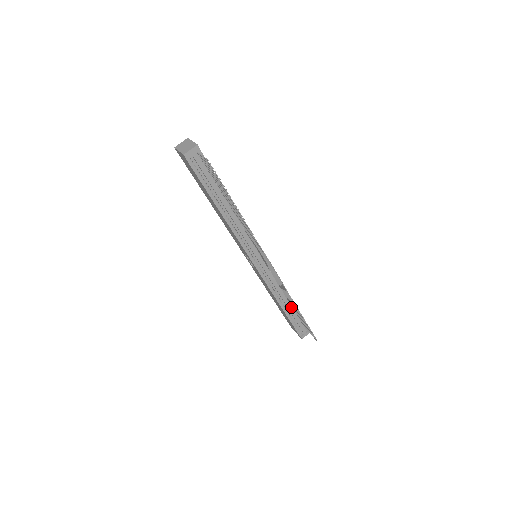
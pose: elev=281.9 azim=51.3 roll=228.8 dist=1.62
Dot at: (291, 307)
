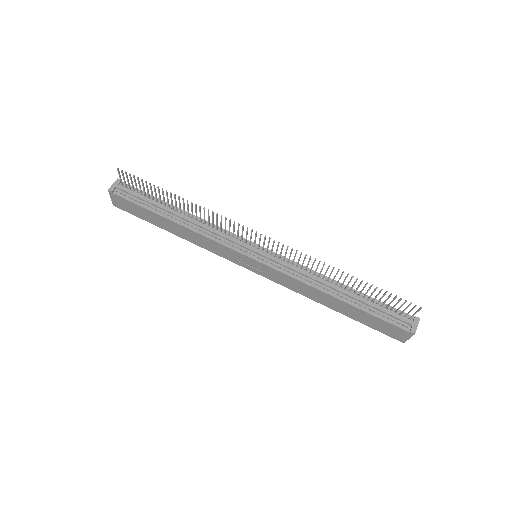
Dot at: (353, 294)
